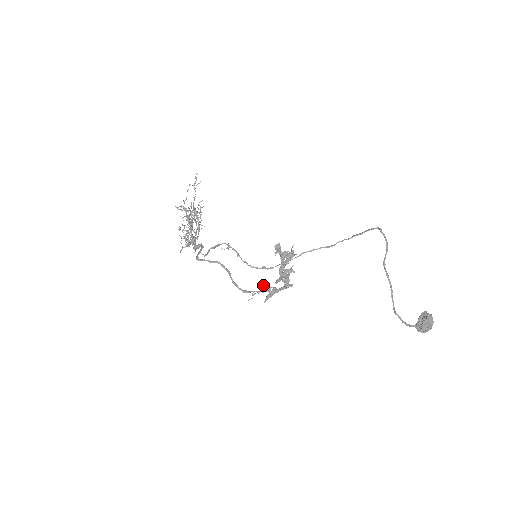
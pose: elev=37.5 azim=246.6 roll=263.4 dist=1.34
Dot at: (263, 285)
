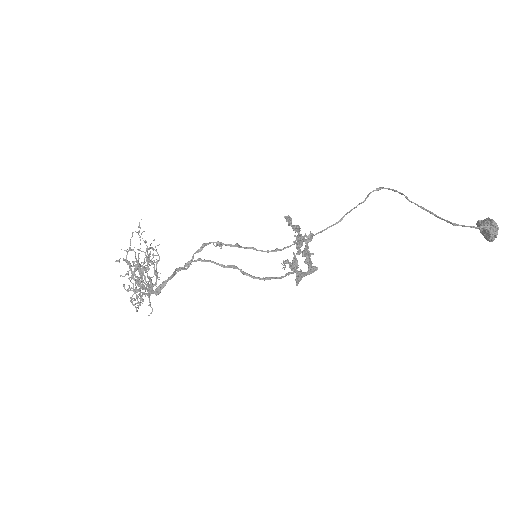
Dot at: (288, 260)
